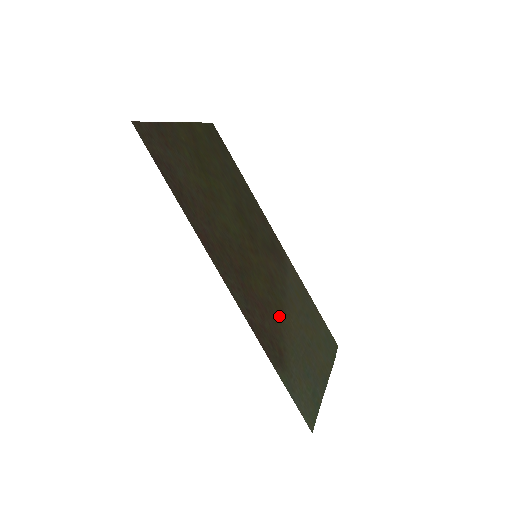
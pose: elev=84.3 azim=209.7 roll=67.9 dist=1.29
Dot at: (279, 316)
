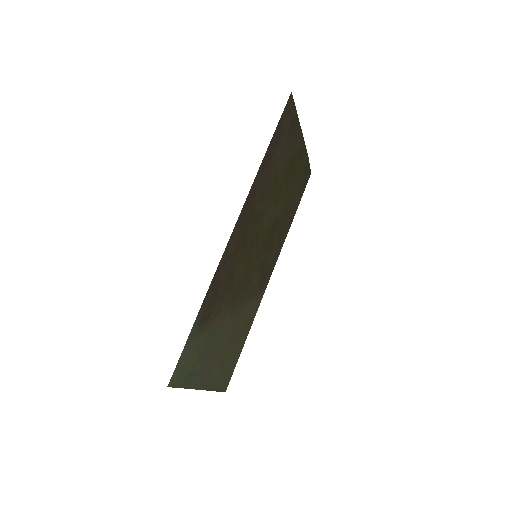
Dot at: (229, 303)
